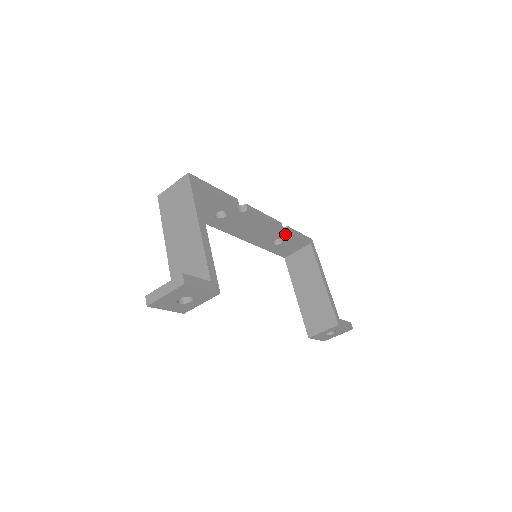
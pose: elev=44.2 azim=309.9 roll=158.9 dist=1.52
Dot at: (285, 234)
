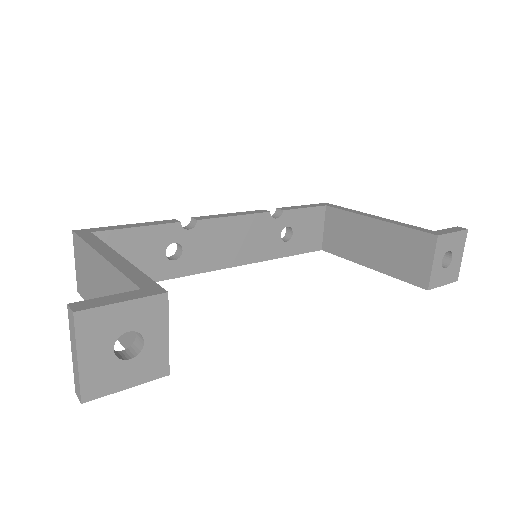
Dot at: (281, 217)
